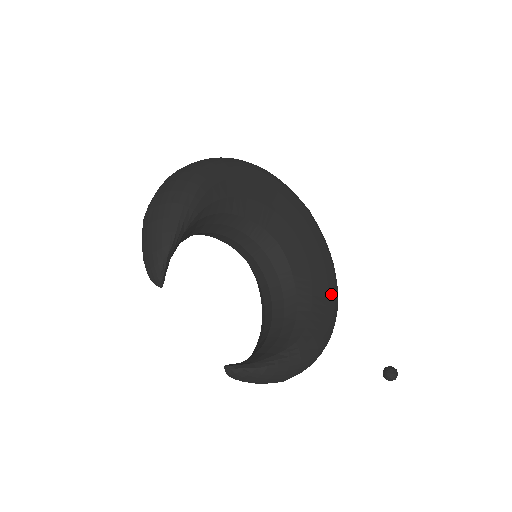
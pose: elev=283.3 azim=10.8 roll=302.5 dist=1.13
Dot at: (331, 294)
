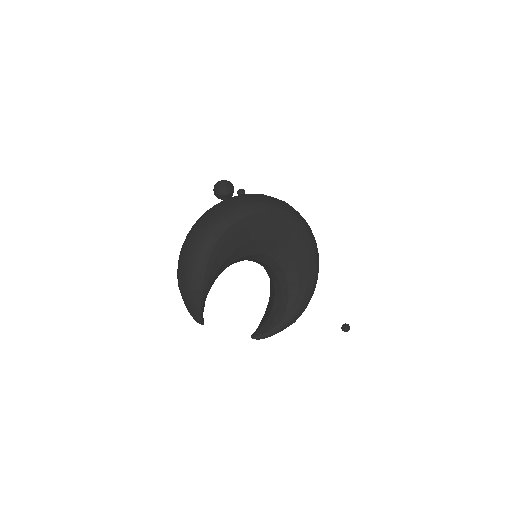
Dot at: (312, 267)
